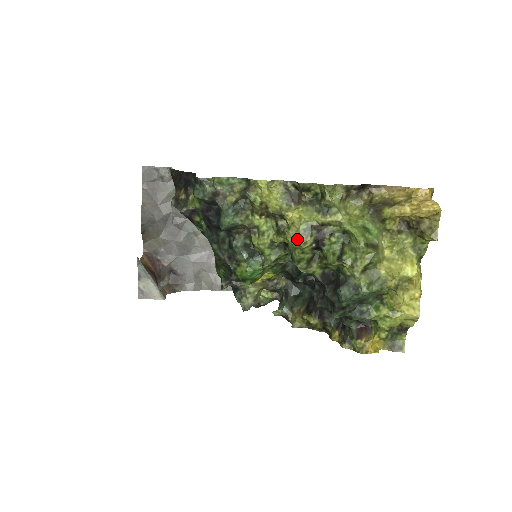
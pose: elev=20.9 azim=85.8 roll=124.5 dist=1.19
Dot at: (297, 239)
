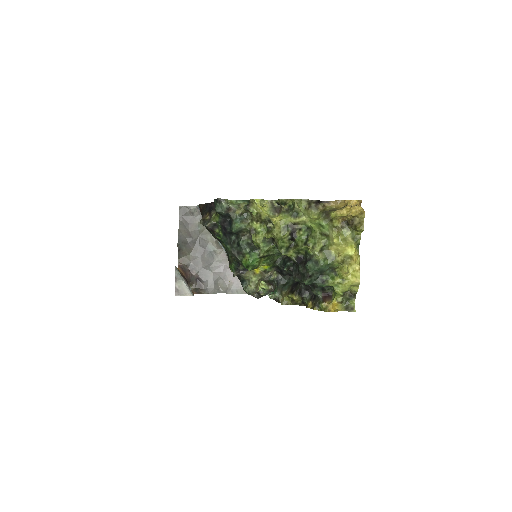
Dot at: (279, 233)
